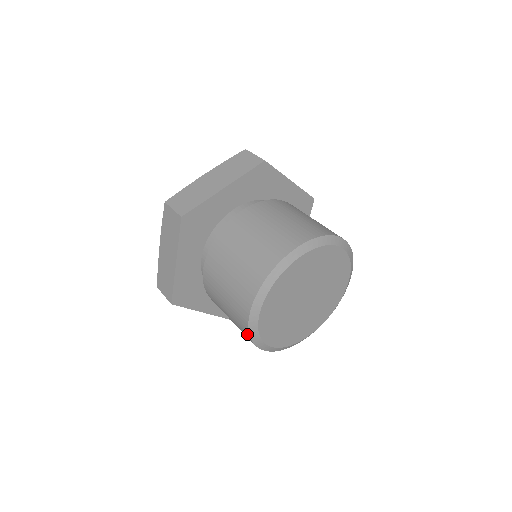
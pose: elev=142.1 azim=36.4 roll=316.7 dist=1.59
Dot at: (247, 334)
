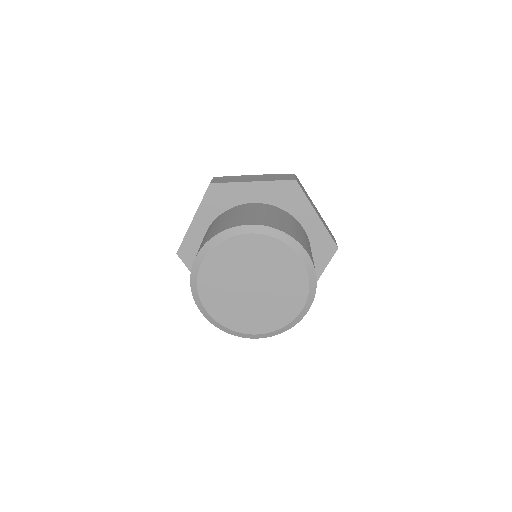
Dot at: (191, 281)
